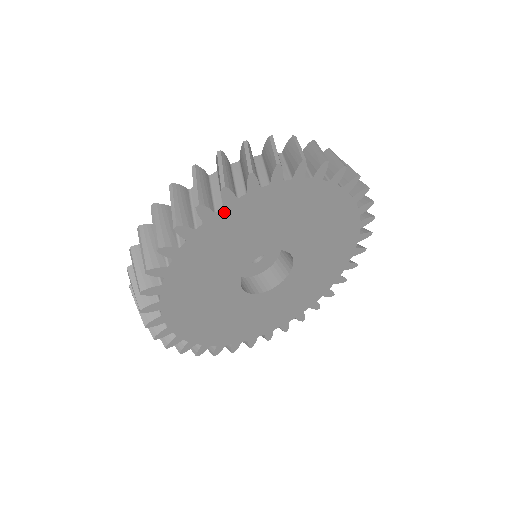
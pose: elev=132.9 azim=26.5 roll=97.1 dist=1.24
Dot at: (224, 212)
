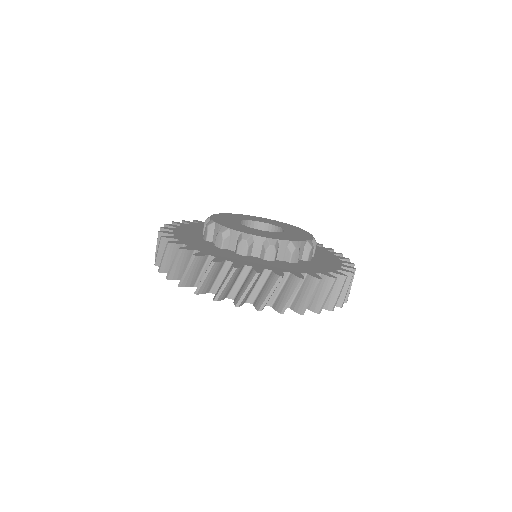
Dot at: occluded
